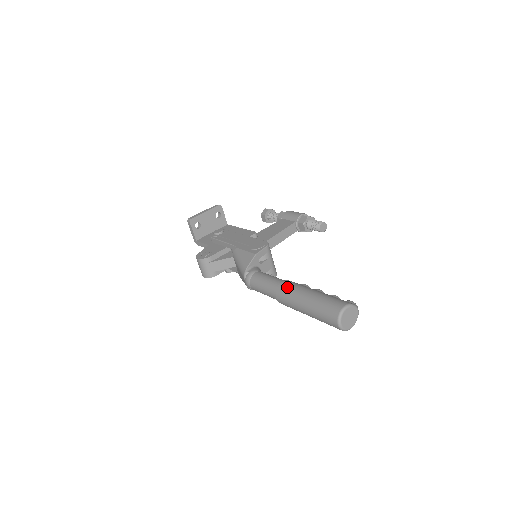
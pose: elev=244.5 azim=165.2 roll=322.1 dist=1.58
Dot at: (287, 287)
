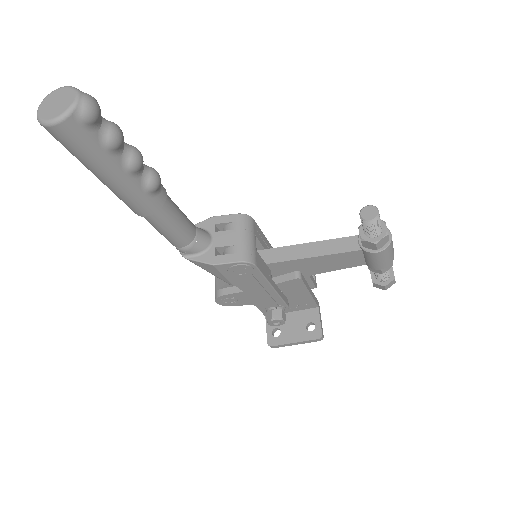
Dot at: occluded
